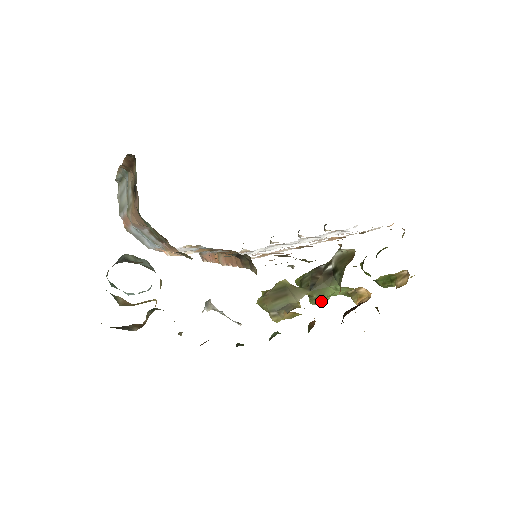
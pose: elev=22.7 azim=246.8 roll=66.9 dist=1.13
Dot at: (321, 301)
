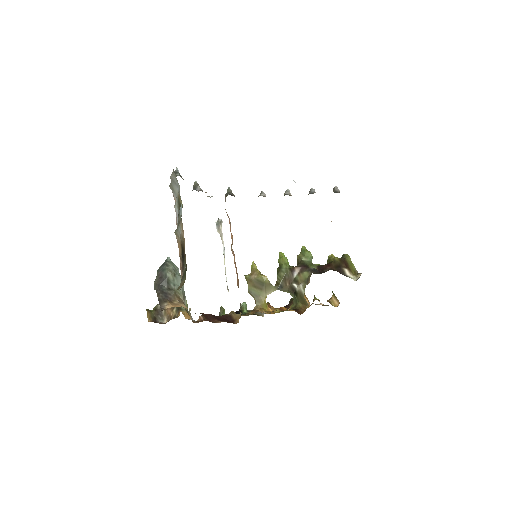
Dot at: occluded
